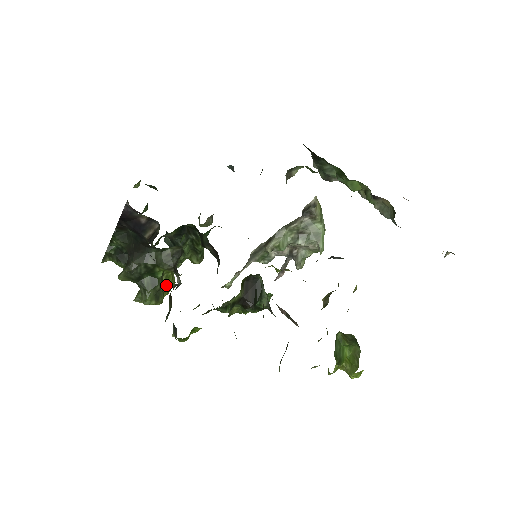
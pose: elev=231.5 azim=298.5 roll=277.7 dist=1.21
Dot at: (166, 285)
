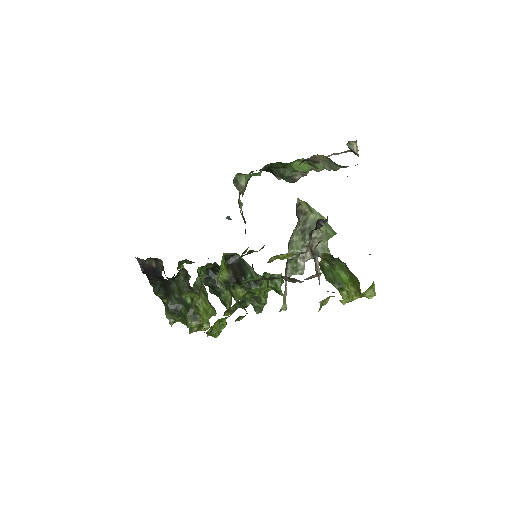
Dot at: (203, 310)
